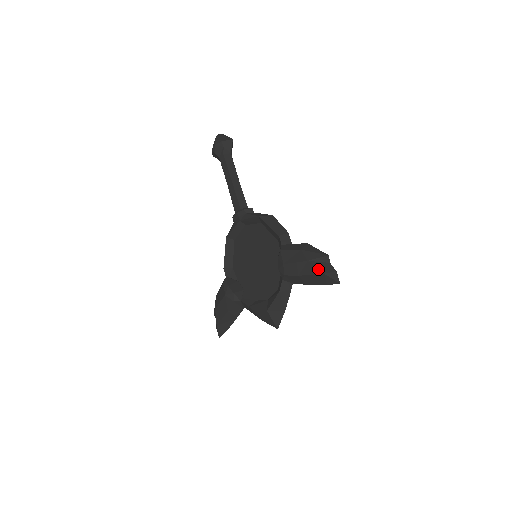
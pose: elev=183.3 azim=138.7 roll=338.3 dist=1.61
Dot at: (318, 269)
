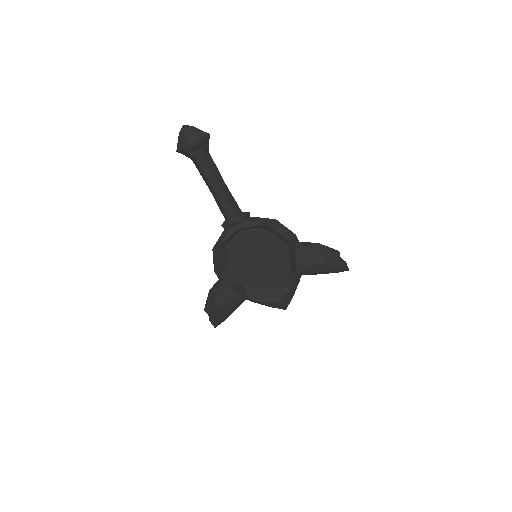
Dot at: (335, 266)
